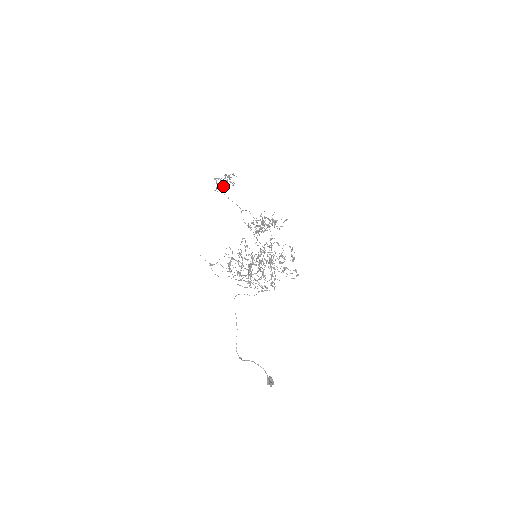
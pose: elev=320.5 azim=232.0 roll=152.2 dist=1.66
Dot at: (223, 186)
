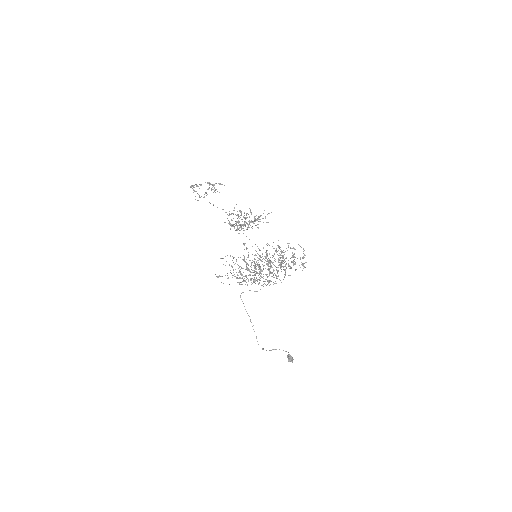
Dot at: occluded
